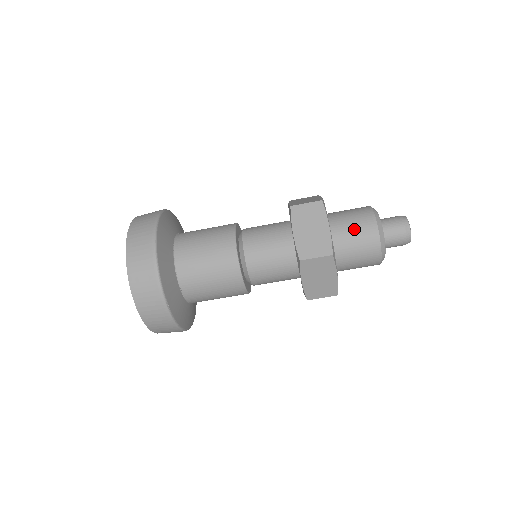
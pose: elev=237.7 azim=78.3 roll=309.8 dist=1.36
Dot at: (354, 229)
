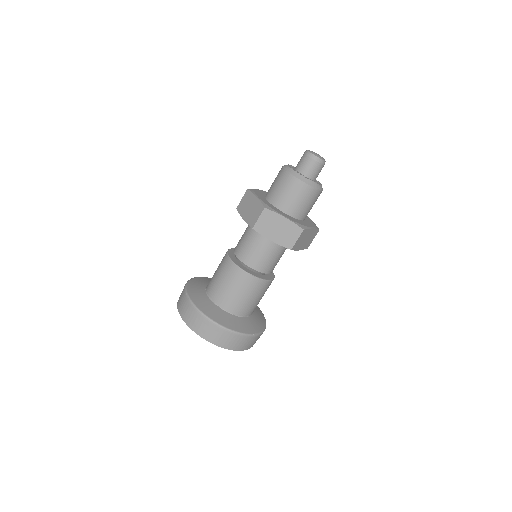
Dot at: (295, 198)
